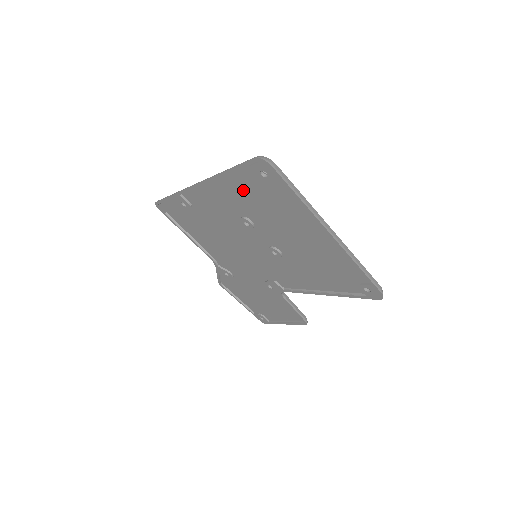
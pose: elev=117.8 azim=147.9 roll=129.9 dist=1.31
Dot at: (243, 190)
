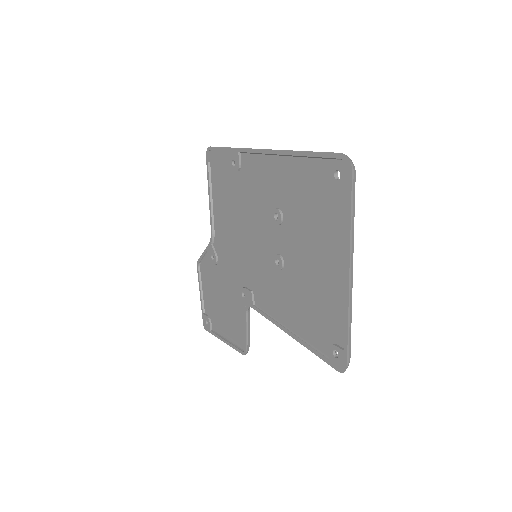
Dot at: (302, 181)
